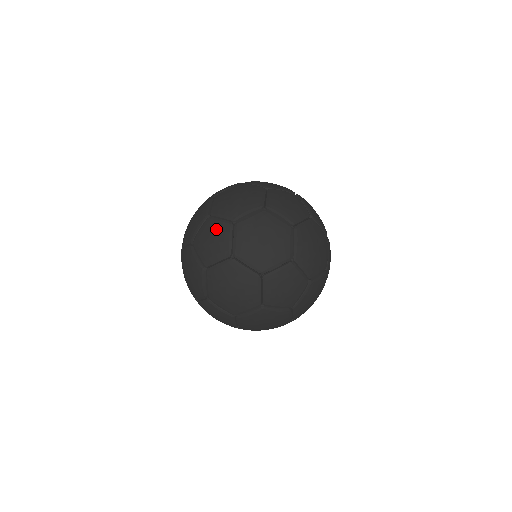
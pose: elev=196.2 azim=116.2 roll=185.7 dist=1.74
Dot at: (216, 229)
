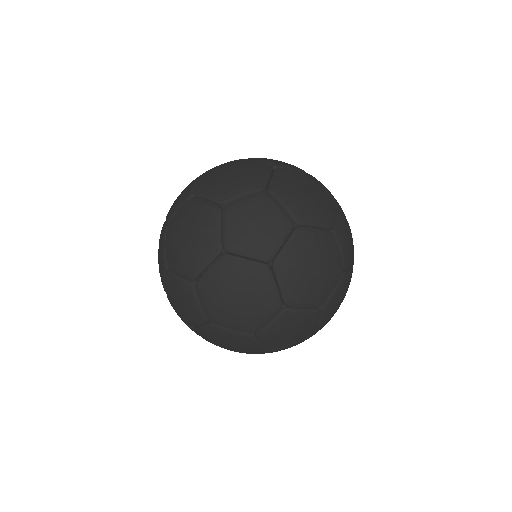
Dot at: occluded
